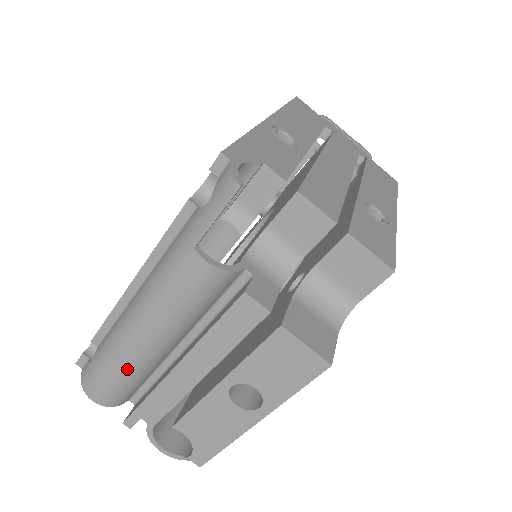
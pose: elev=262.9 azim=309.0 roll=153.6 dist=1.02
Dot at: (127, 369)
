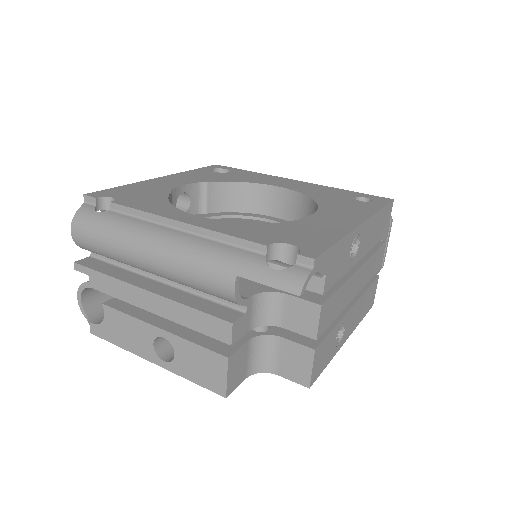
Dot at: (116, 252)
